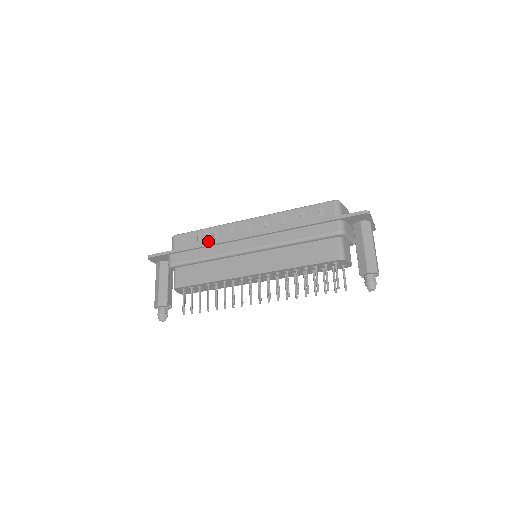
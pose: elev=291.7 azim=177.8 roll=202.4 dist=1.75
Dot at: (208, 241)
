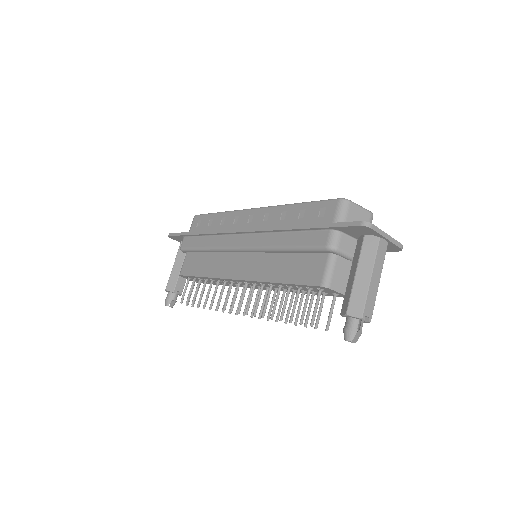
Dot at: (215, 228)
